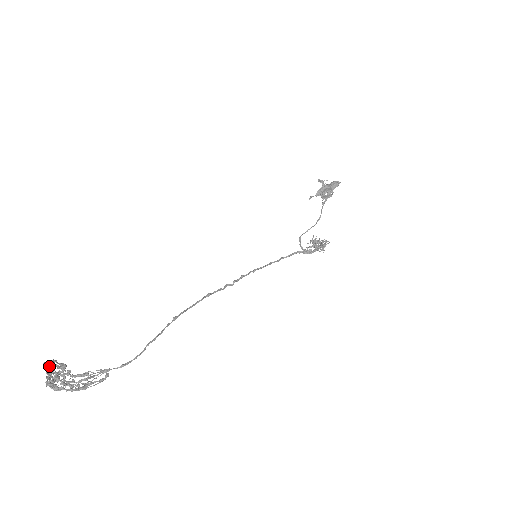
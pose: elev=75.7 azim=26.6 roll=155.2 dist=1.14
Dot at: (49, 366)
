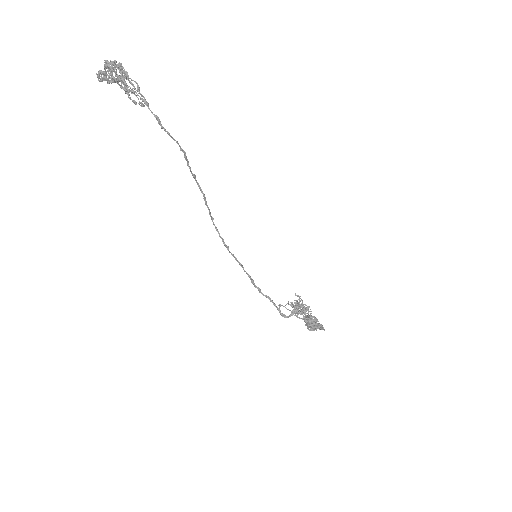
Dot at: occluded
